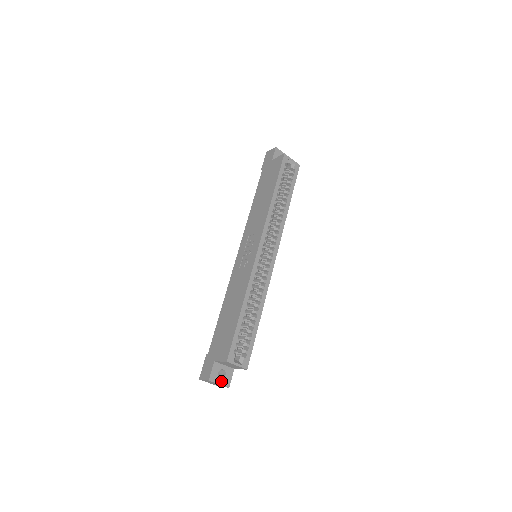
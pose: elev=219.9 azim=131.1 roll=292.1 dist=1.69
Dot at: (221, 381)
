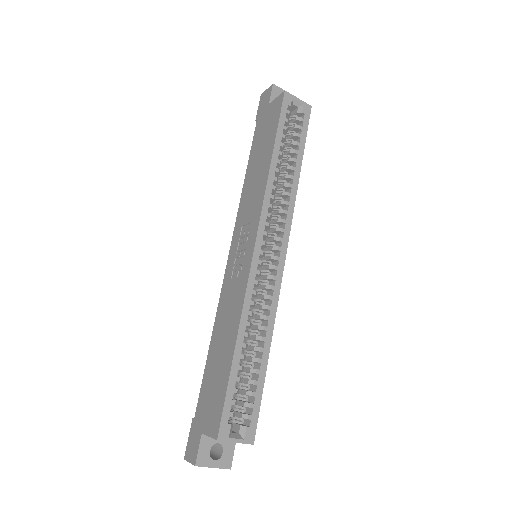
Dot at: (216, 462)
